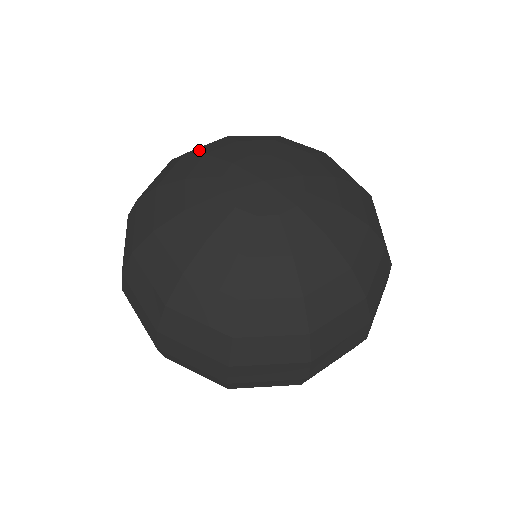
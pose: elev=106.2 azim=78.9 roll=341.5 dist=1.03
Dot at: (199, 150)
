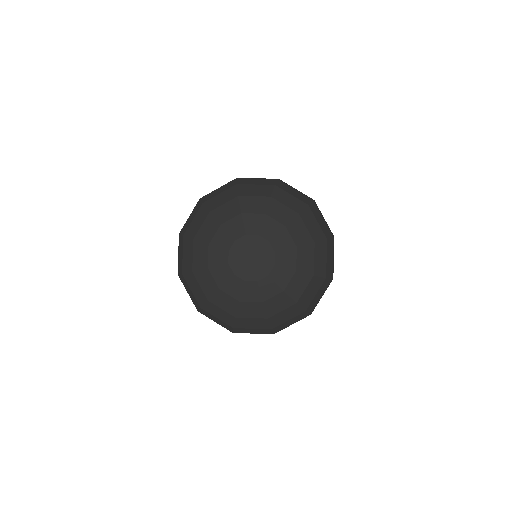
Dot at: (201, 237)
